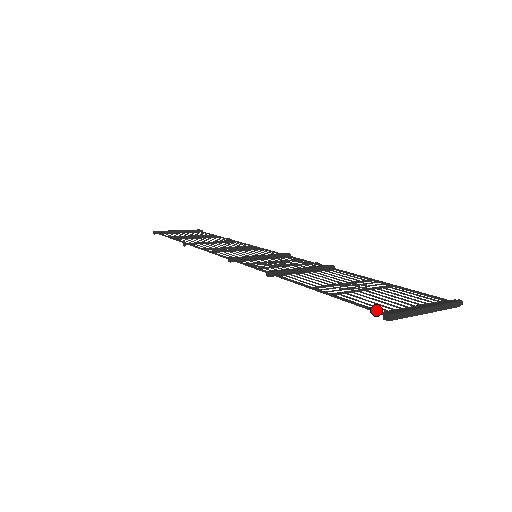
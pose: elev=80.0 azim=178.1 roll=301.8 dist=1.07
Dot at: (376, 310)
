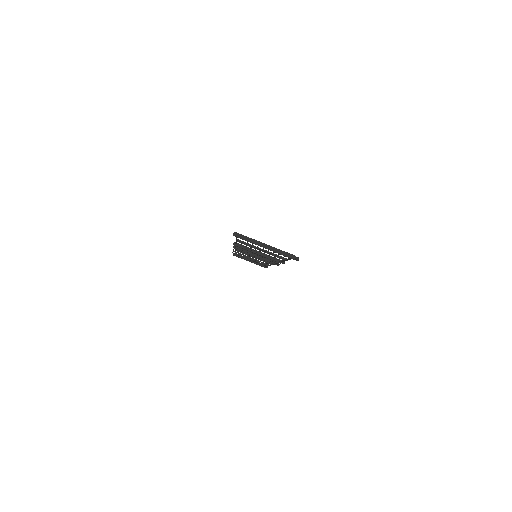
Dot at: occluded
